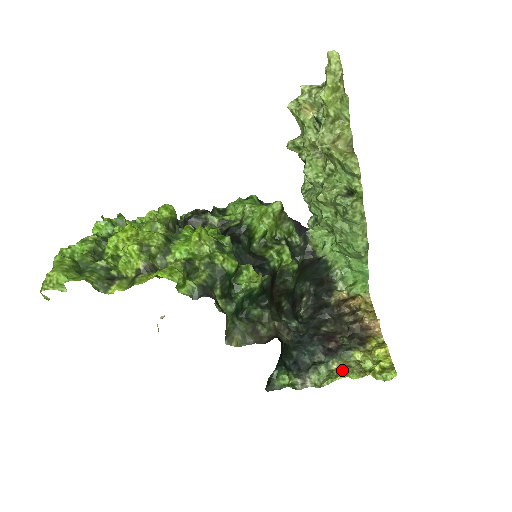
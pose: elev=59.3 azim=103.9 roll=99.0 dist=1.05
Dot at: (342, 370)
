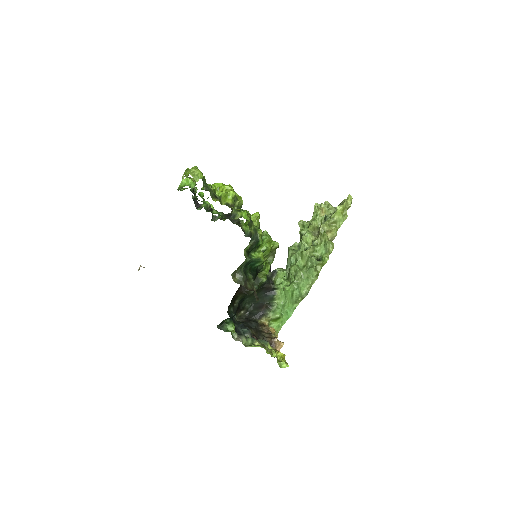
Dot at: (262, 345)
